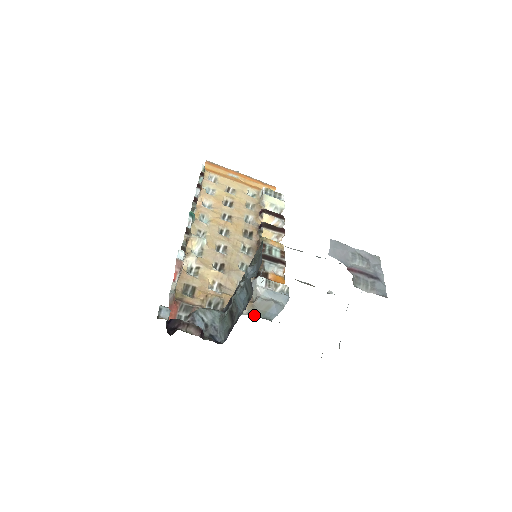
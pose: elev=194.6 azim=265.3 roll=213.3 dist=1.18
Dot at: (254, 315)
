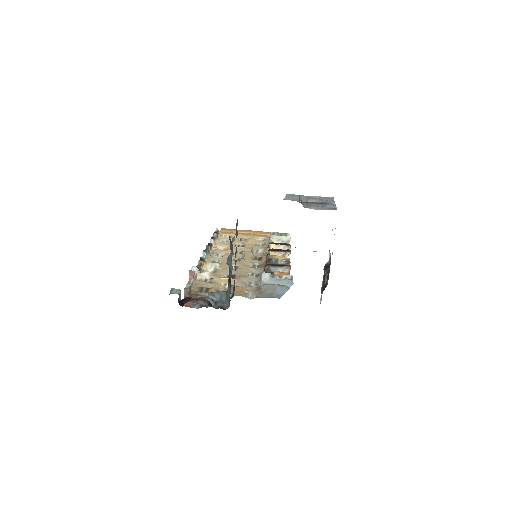
Dot at: (262, 297)
